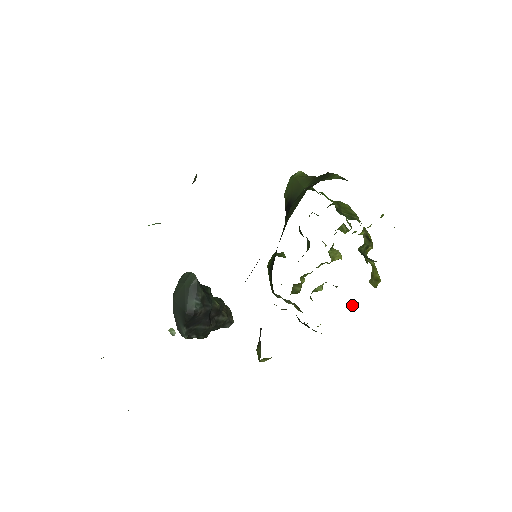
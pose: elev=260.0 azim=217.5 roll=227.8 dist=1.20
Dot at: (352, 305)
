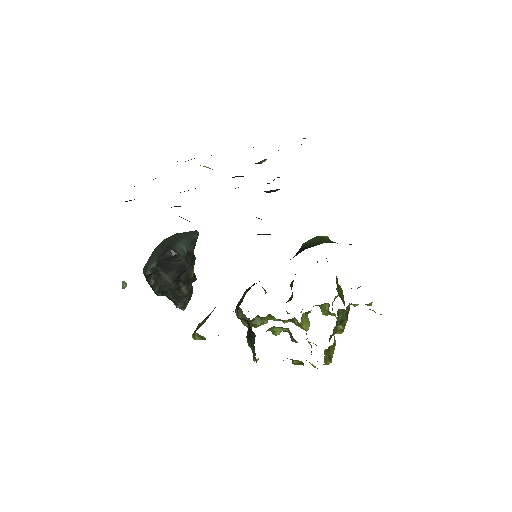
Dot at: (295, 363)
